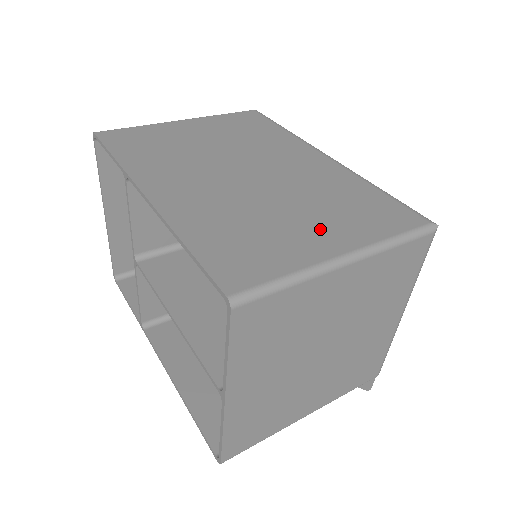
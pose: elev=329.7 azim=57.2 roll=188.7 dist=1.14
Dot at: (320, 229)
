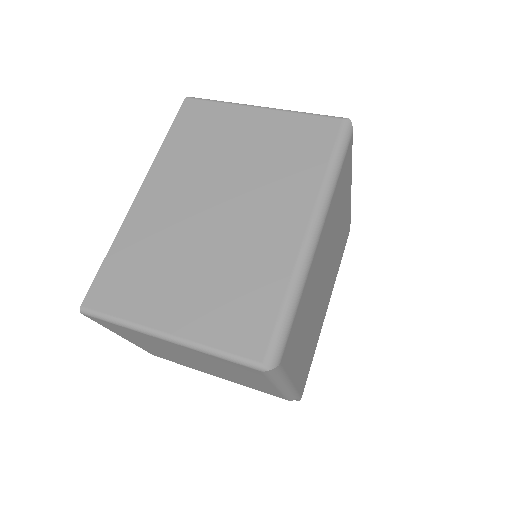
Dot at: (184, 302)
